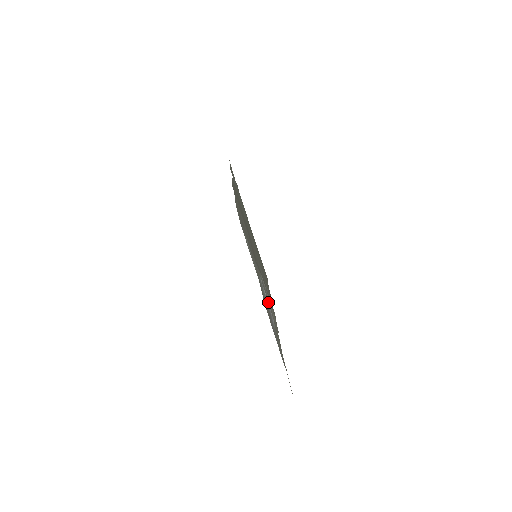
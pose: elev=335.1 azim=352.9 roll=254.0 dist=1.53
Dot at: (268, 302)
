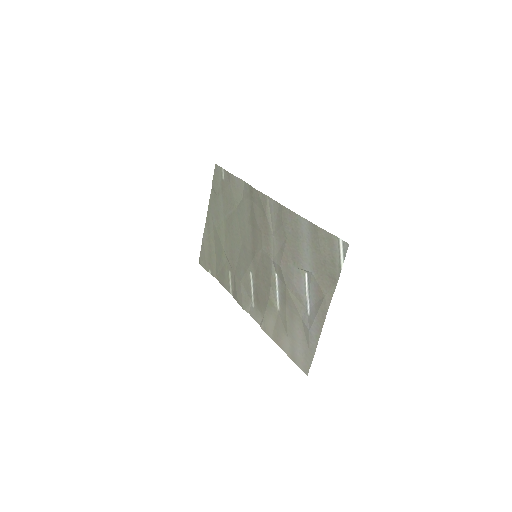
Dot at: (283, 296)
